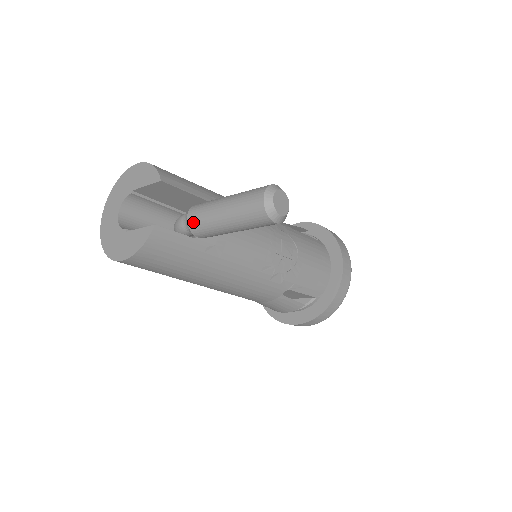
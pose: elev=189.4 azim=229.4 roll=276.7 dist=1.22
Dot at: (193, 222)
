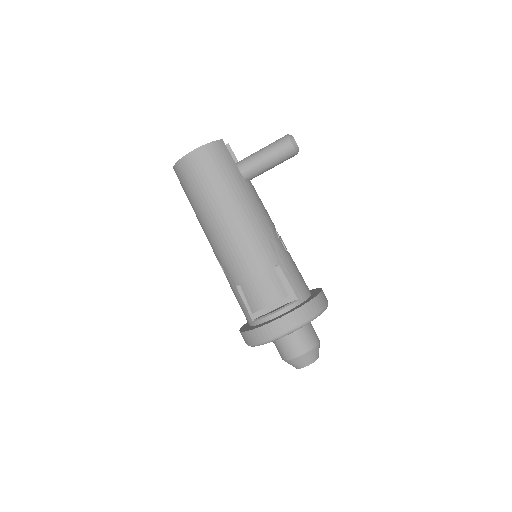
Dot at: (238, 162)
